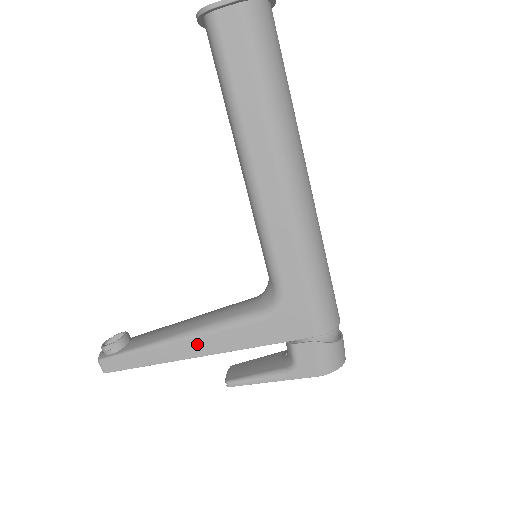
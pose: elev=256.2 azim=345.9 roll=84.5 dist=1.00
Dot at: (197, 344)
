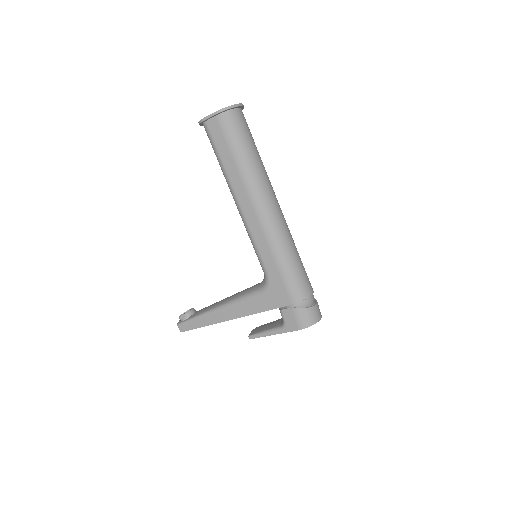
Dot at: (227, 312)
